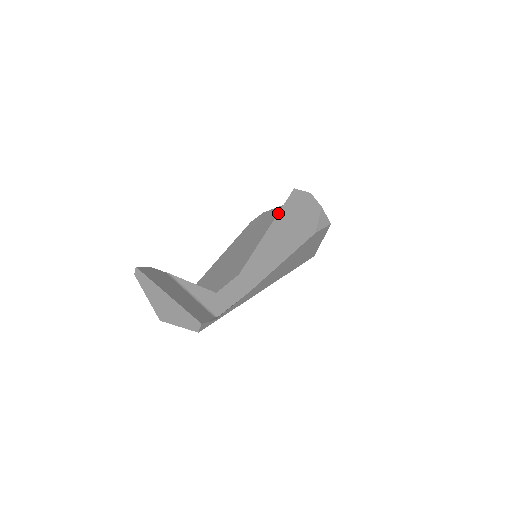
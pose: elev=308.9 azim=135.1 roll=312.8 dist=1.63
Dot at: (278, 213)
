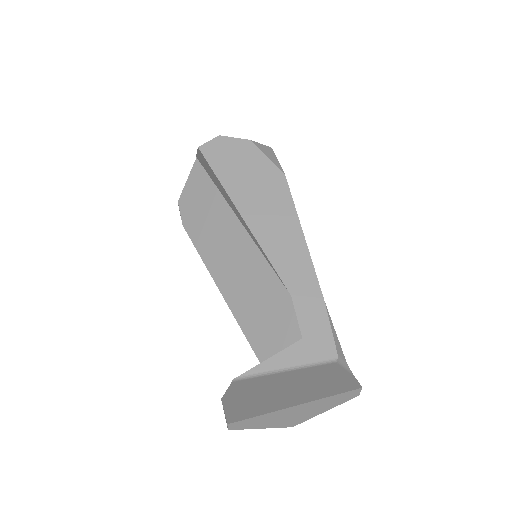
Dot at: (226, 192)
